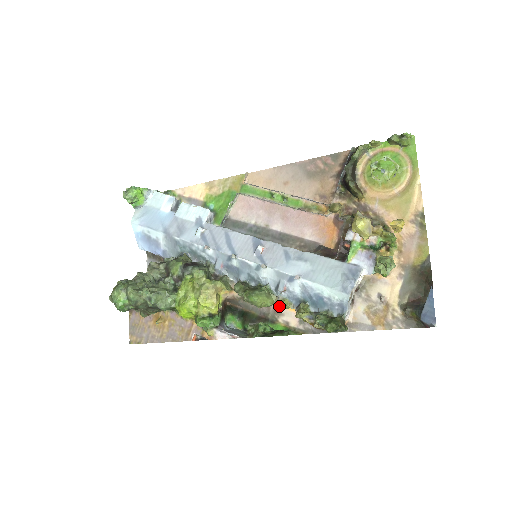
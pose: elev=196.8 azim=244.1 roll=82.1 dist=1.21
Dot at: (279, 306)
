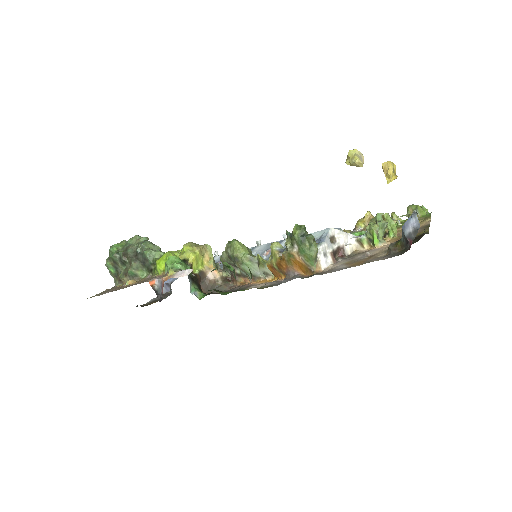
Dot at: (255, 284)
